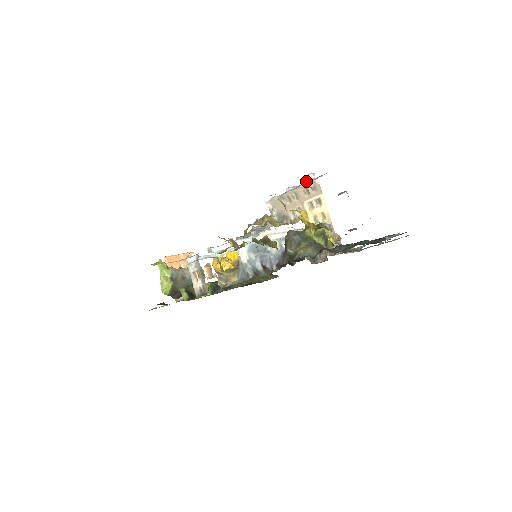
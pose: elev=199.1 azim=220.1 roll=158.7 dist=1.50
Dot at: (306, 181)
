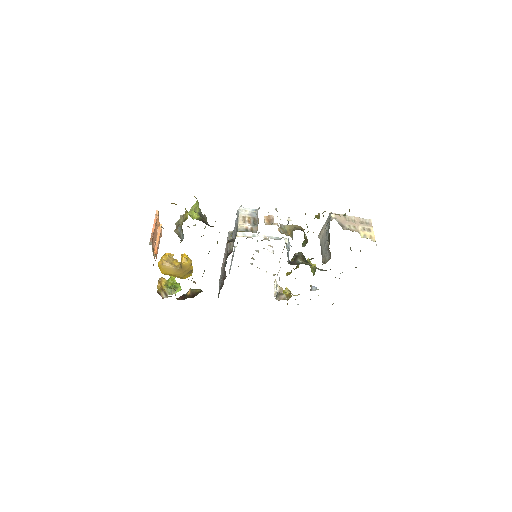
Dot at: occluded
